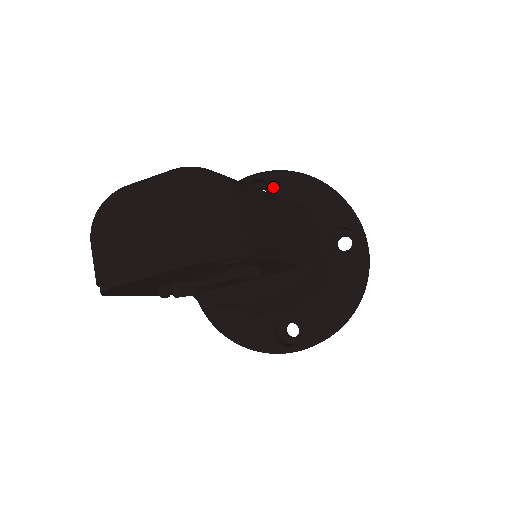
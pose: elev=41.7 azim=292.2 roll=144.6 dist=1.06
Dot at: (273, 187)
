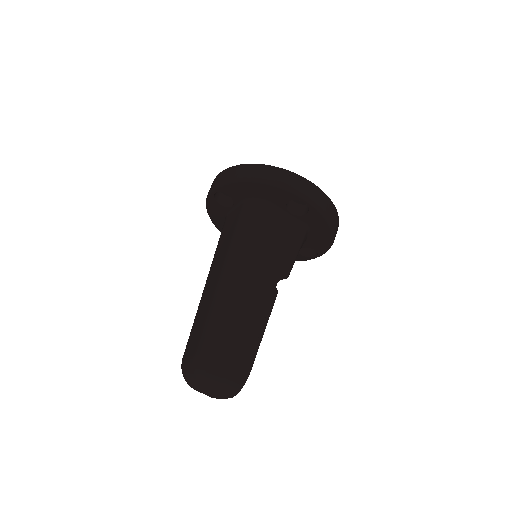
Dot at: (231, 194)
